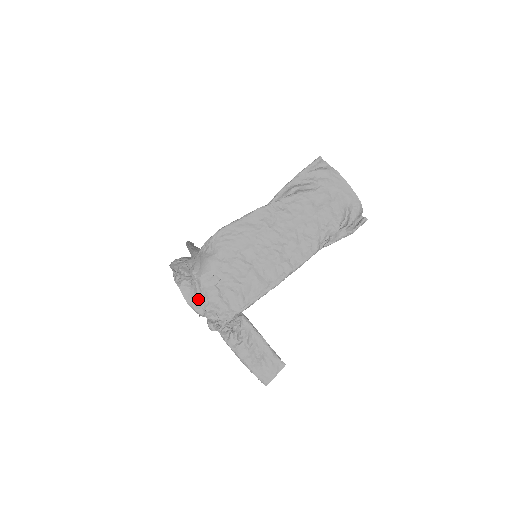
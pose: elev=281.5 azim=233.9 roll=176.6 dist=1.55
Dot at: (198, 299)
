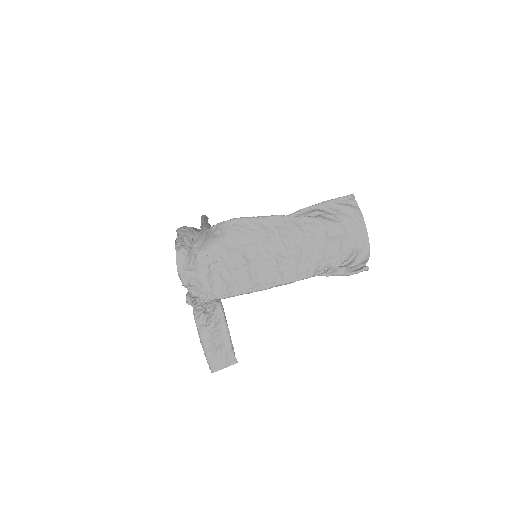
Dot at: (188, 270)
